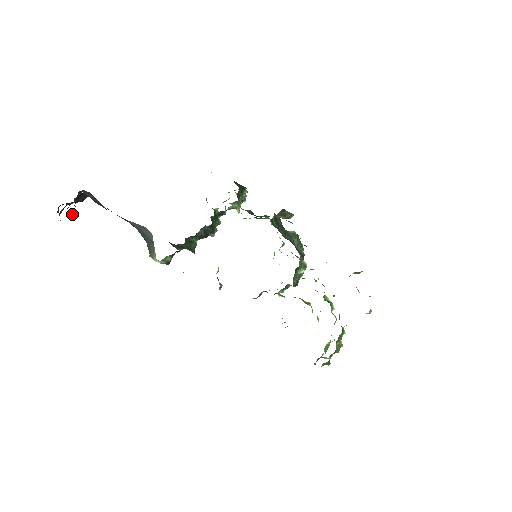
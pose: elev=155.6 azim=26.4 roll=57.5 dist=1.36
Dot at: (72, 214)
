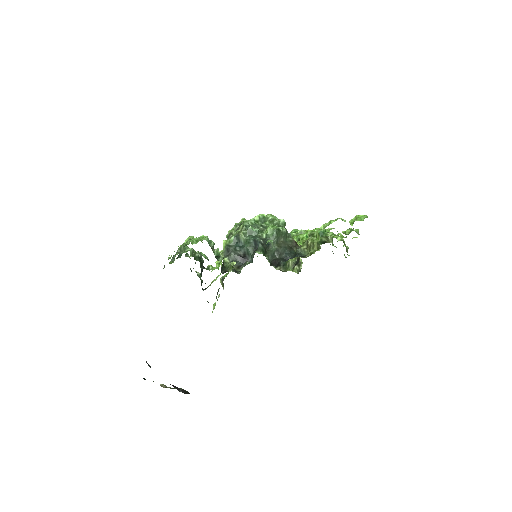
Dot at: (188, 393)
